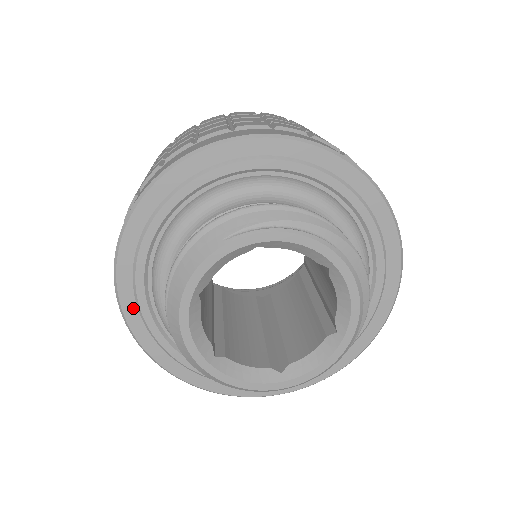
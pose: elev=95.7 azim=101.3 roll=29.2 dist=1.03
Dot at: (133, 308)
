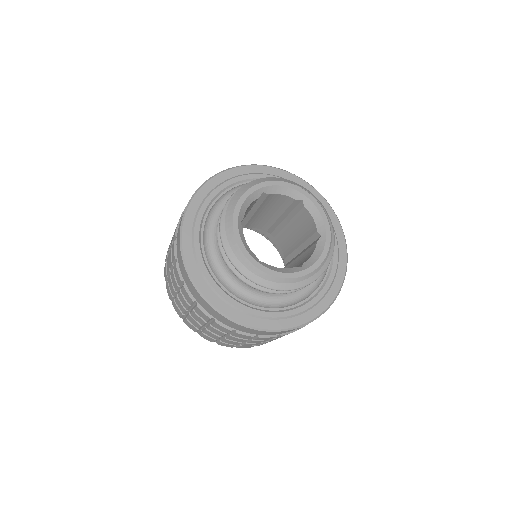
Dot at: (204, 194)
